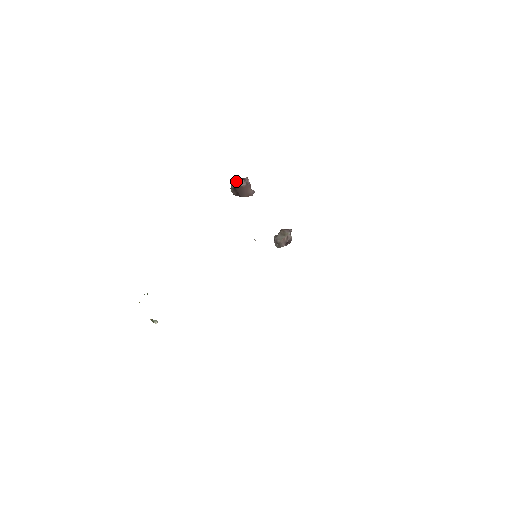
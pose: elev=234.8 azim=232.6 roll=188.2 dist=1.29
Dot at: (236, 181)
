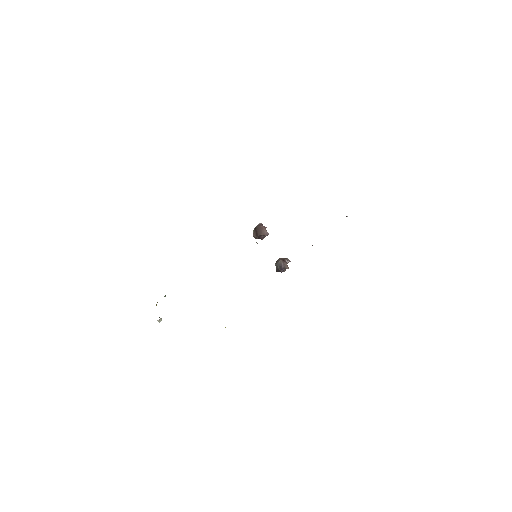
Dot at: (258, 225)
